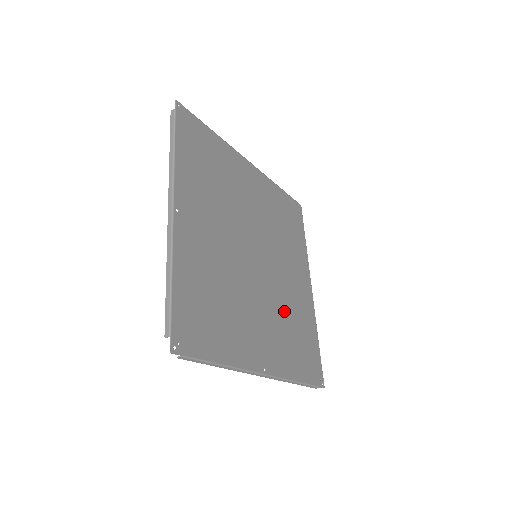
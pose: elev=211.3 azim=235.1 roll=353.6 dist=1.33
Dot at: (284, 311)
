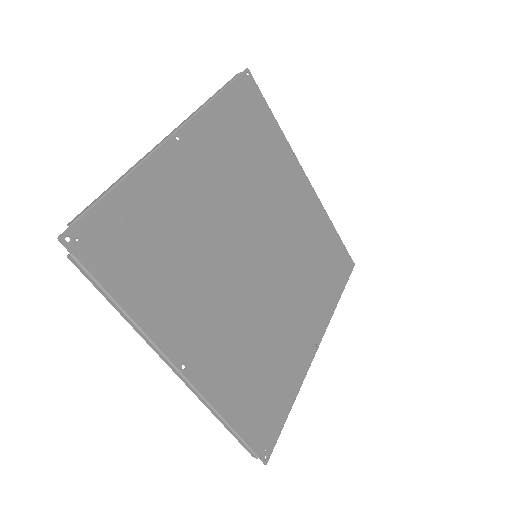
Dot at: (302, 261)
